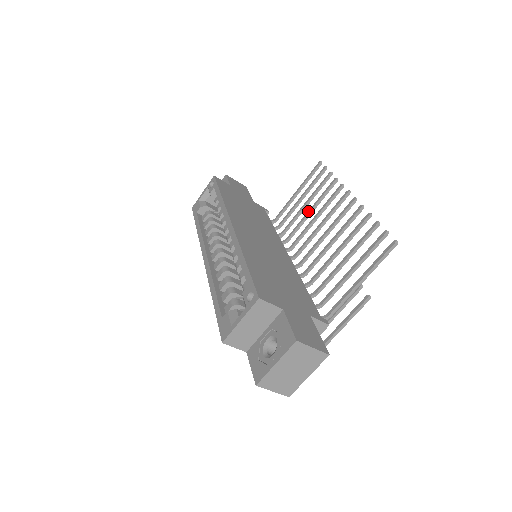
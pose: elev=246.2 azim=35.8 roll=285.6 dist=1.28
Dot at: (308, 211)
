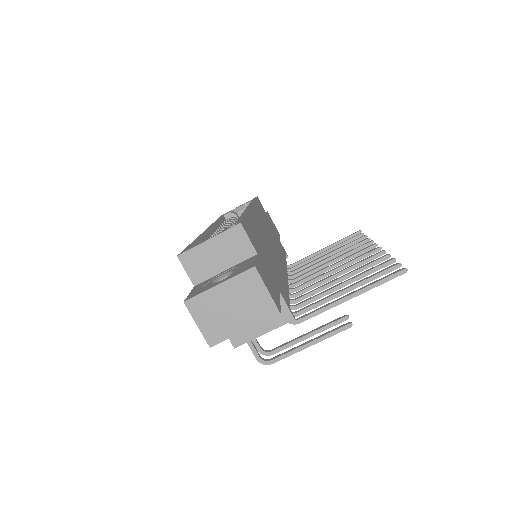
Dot at: (327, 257)
